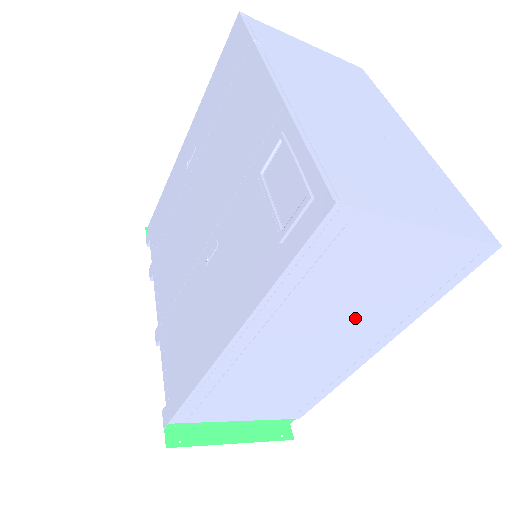
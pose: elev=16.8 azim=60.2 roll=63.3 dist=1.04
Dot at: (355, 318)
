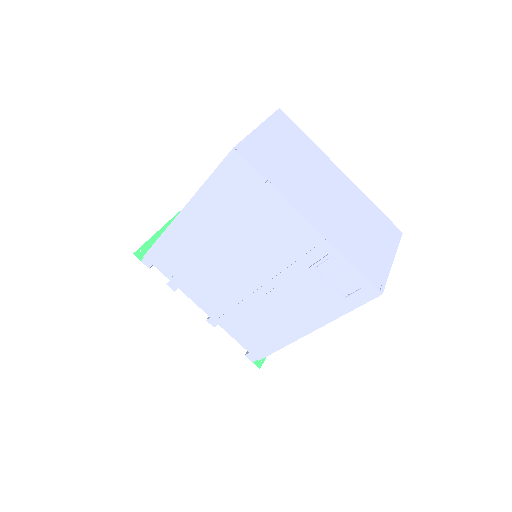
Dot at: occluded
